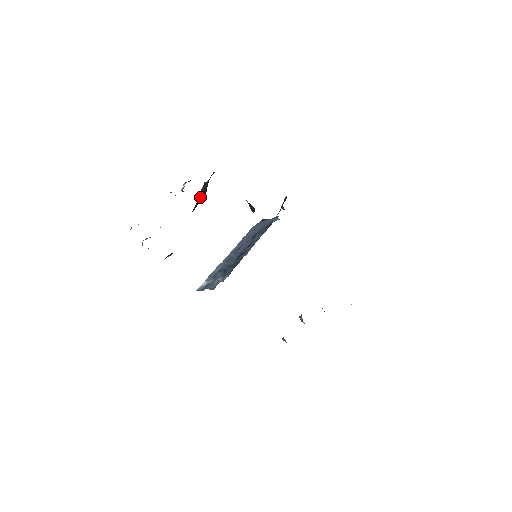
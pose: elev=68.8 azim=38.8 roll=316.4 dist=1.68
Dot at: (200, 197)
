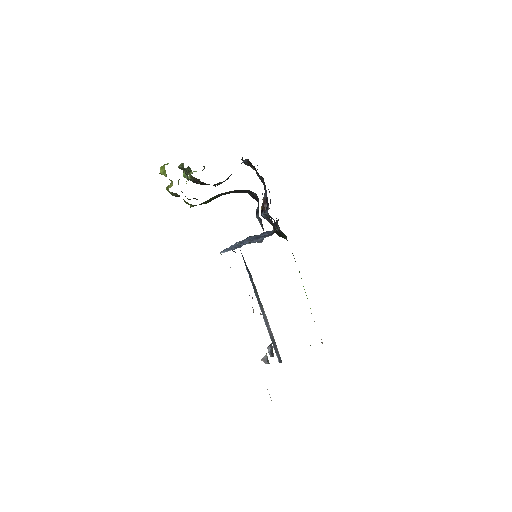
Dot at: occluded
